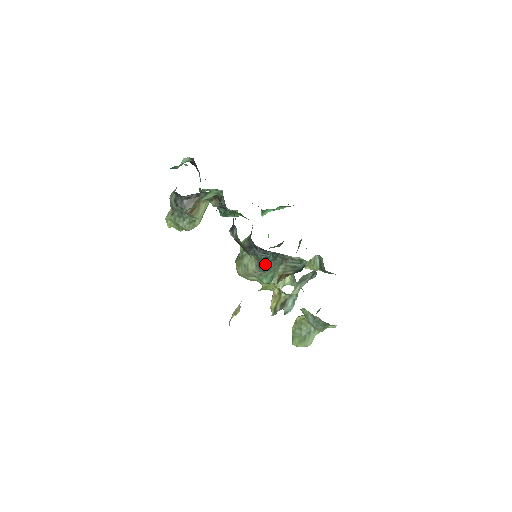
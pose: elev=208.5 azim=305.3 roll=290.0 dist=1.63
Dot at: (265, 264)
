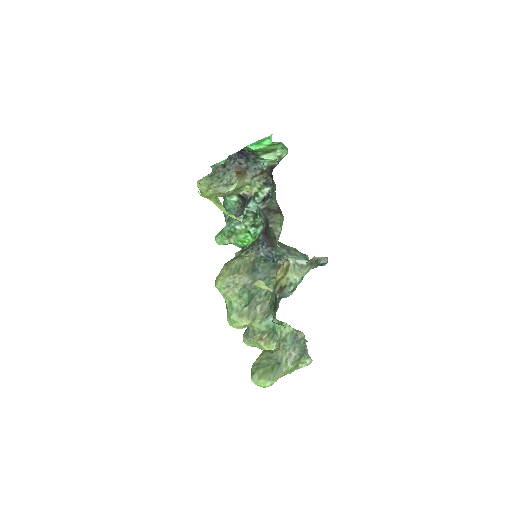
Dot at: (261, 267)
